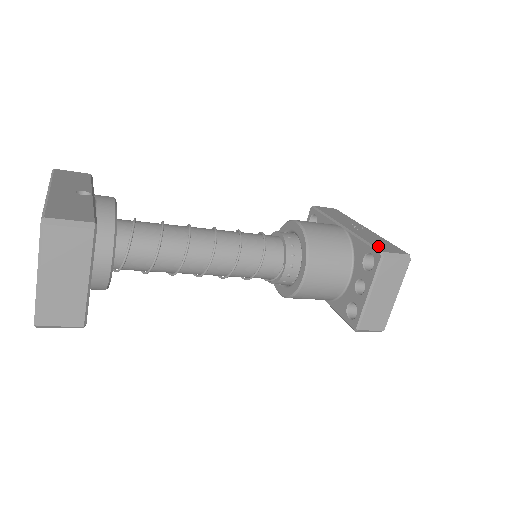
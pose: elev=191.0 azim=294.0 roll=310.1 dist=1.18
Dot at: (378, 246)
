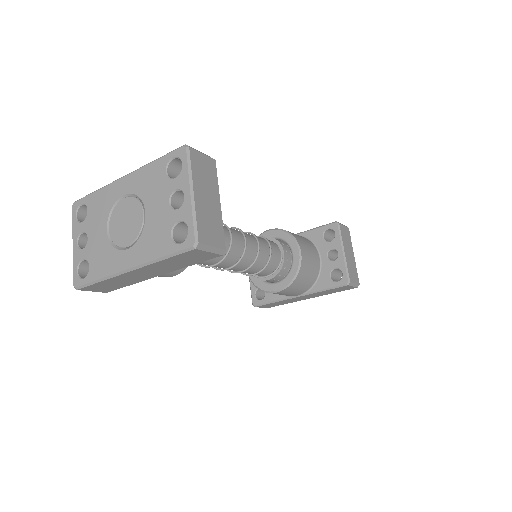
Dot at: occluded
